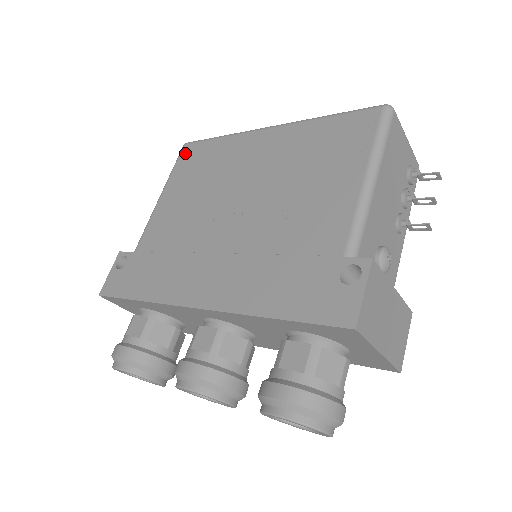
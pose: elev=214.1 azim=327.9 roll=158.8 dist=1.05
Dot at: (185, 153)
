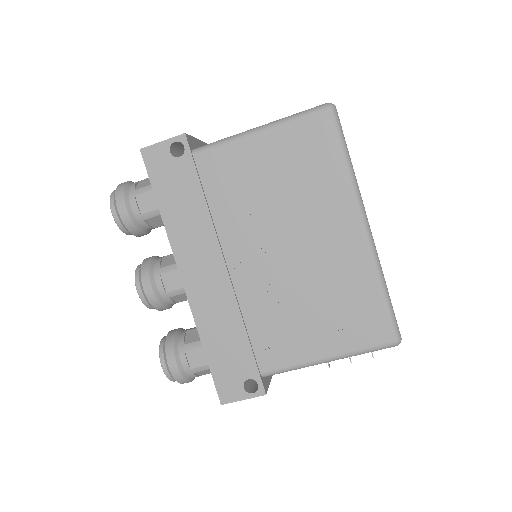
Dot at: (317, 122)
